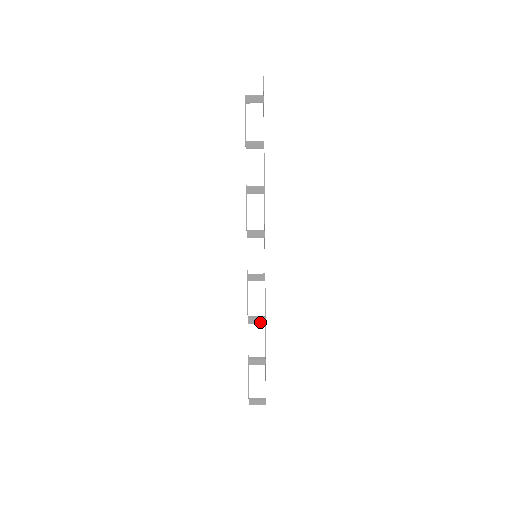
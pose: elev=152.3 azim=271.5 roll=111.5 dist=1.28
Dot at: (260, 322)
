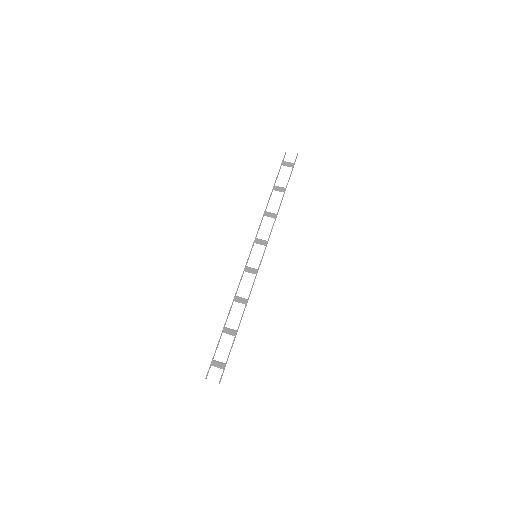
Dot at: (242, 302)
